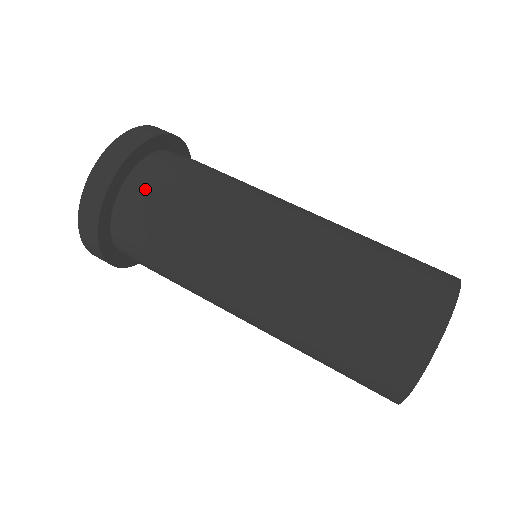
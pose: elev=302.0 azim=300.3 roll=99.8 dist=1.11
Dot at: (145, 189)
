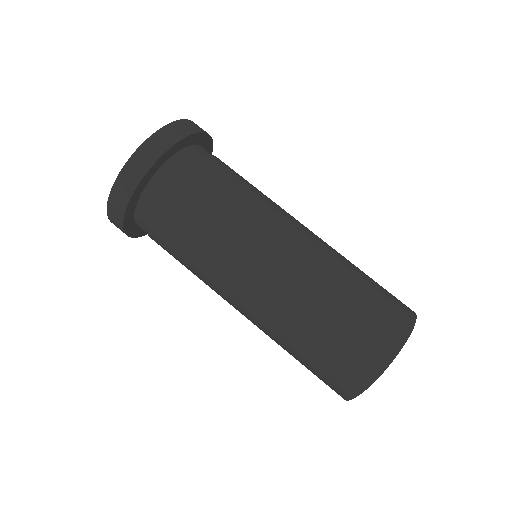
Dot at: (177, 181)
